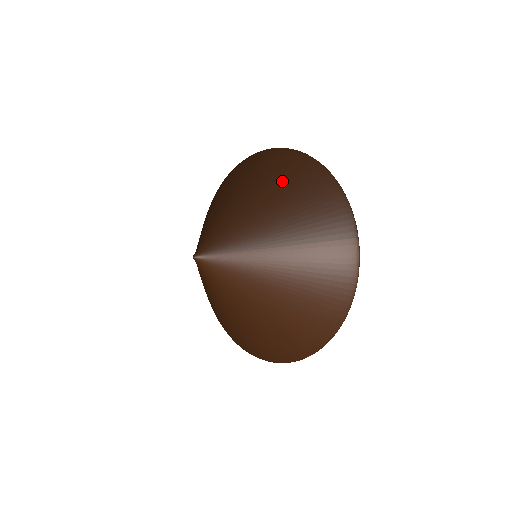
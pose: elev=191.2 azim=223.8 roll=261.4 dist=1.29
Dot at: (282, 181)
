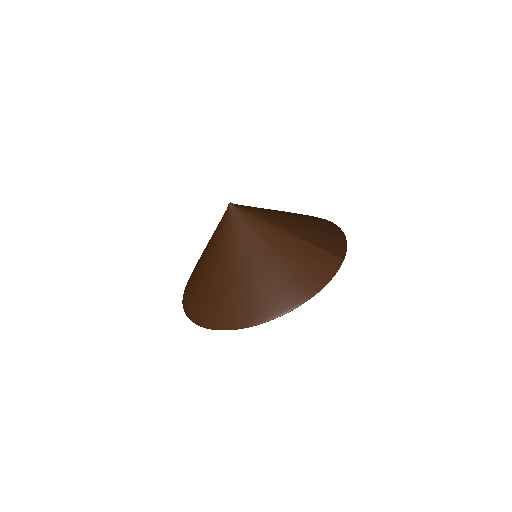
Dot at: (308, 217)
